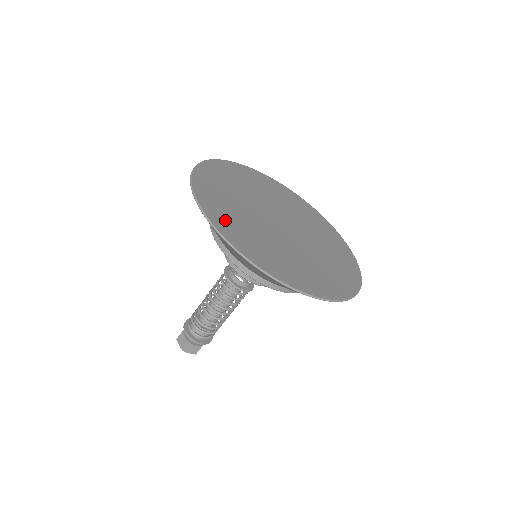
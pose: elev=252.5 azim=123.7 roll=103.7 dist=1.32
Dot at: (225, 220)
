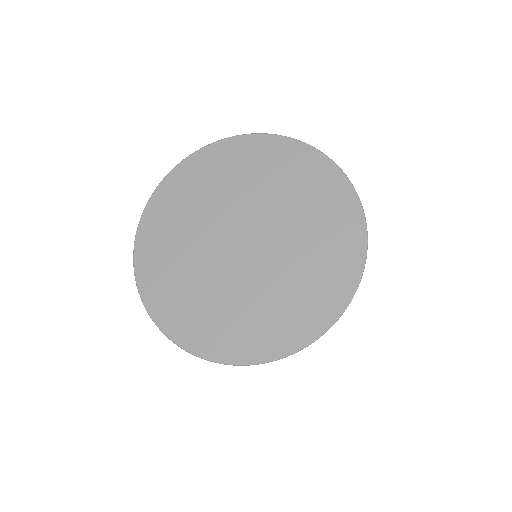
Dot at: (210, 335)
